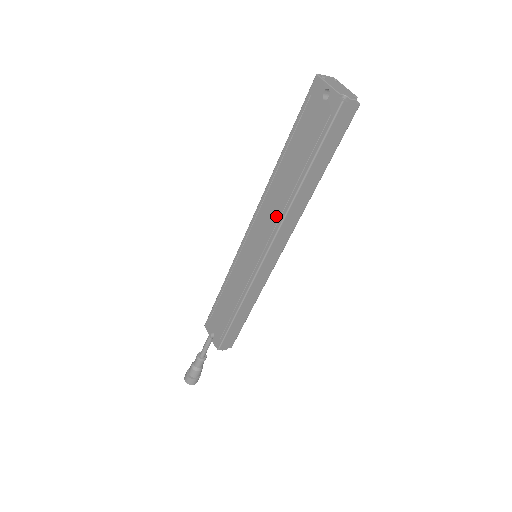
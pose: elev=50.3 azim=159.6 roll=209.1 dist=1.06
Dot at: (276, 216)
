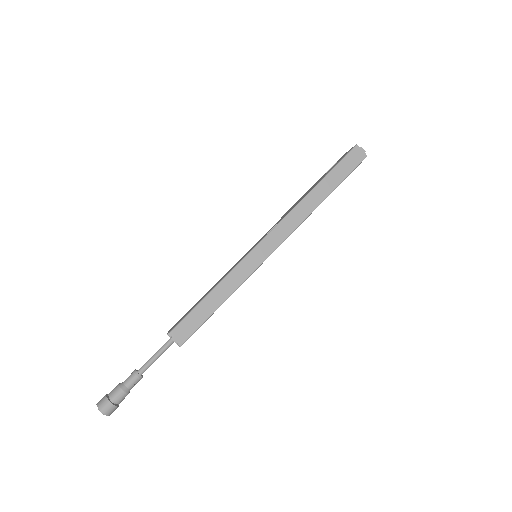
Dot at: (288, 212)
